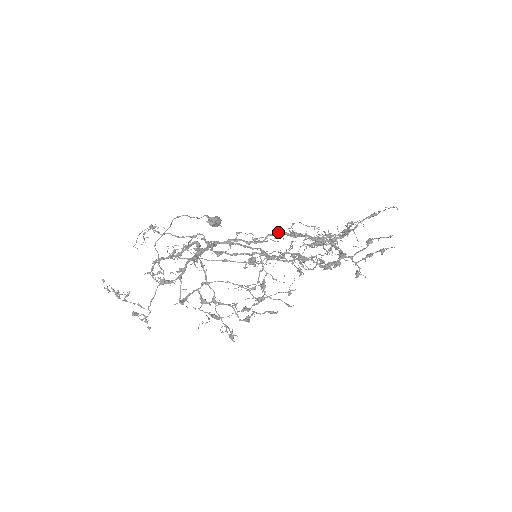
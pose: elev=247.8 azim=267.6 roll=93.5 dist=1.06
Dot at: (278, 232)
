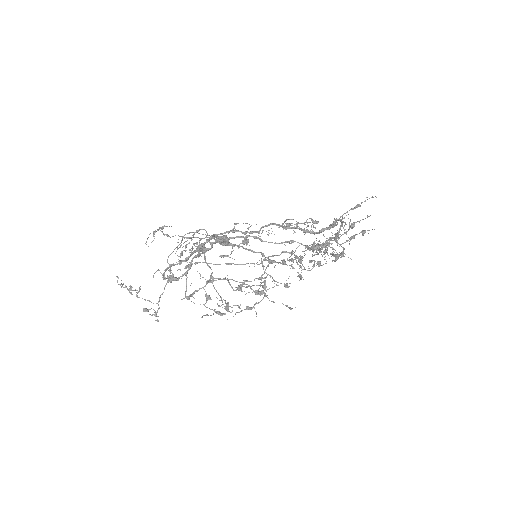
Dot at: (271, 223)
